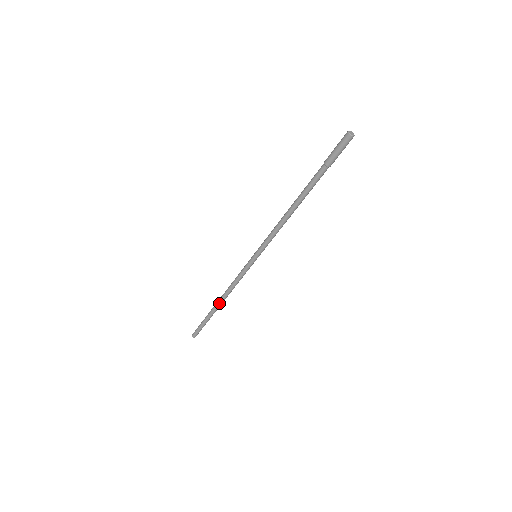
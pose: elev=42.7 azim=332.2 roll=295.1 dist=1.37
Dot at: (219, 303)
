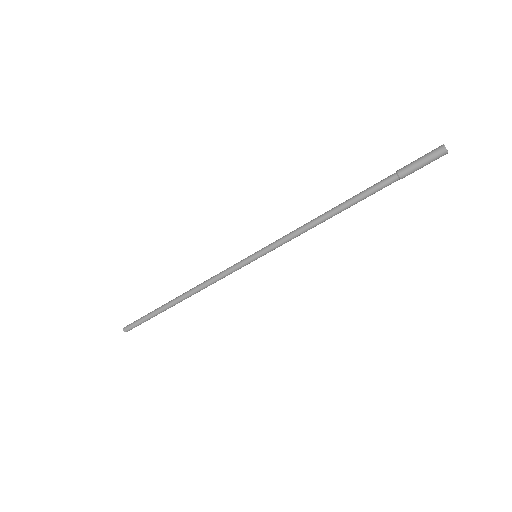
Dot at: occluded
